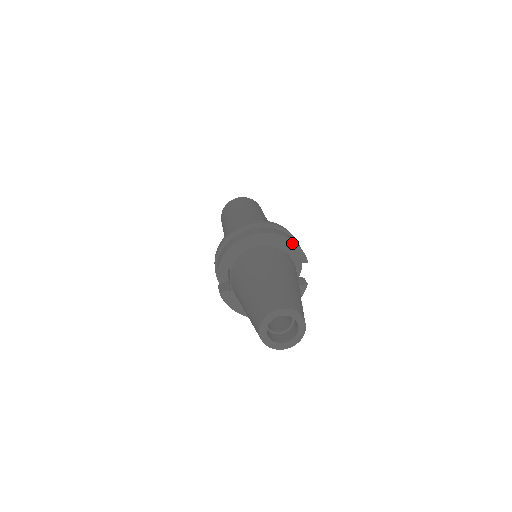
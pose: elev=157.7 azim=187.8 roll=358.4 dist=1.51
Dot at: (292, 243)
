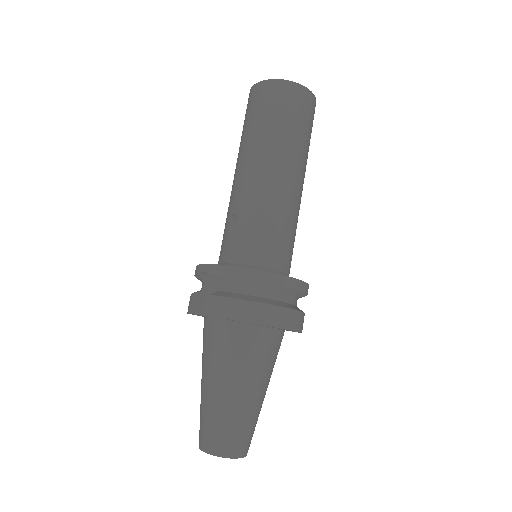
Dot at: occluded
